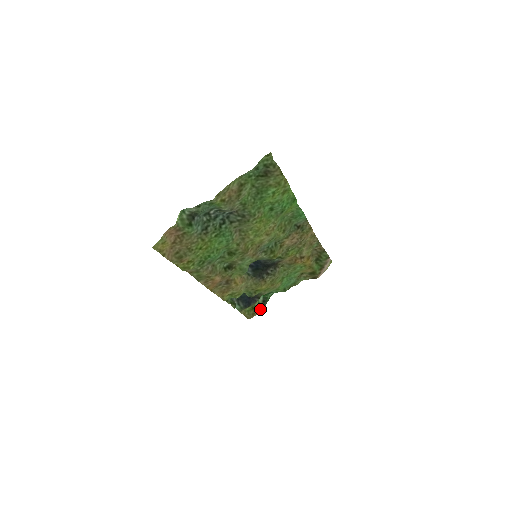
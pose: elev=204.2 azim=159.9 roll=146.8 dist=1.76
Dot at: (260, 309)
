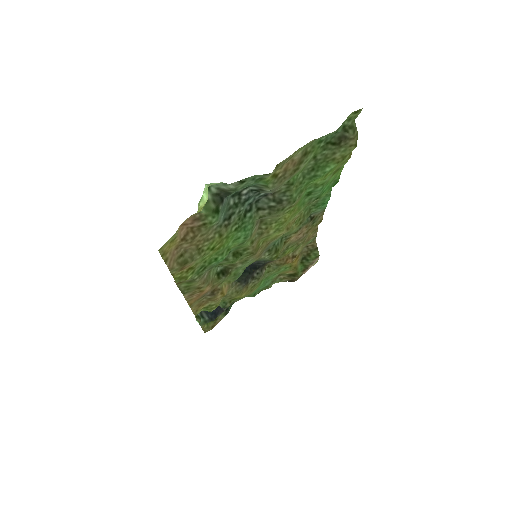
Dot at: (220, 319)
